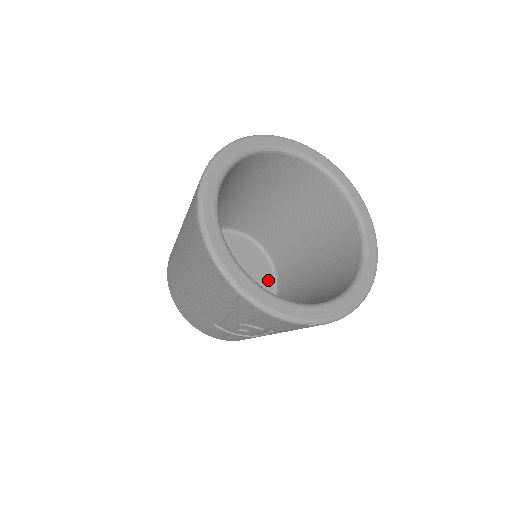
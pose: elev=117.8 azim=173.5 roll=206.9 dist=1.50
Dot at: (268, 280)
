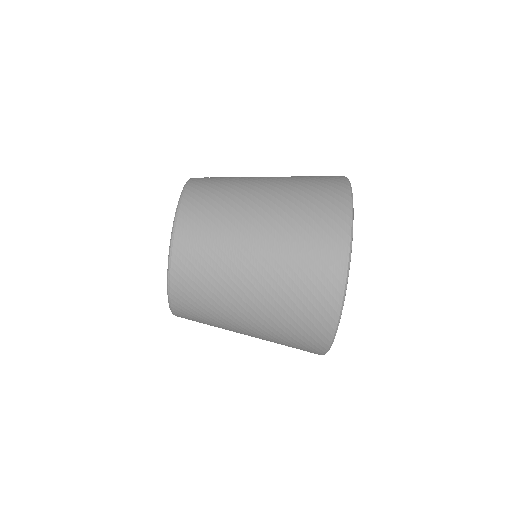
Dot at: occluded
